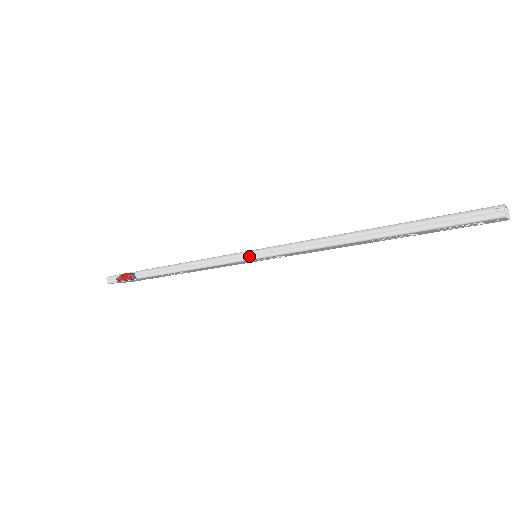
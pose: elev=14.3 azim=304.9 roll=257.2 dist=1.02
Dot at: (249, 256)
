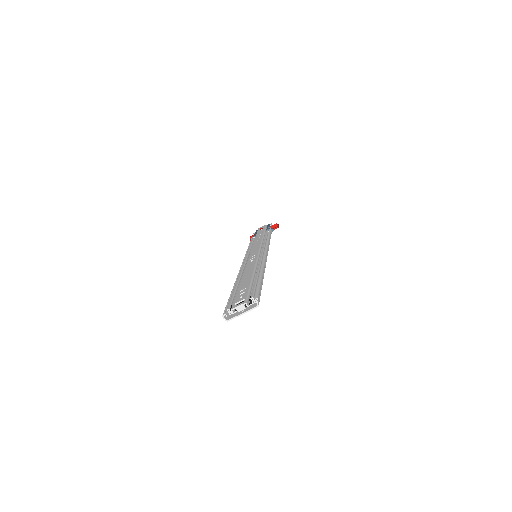
Dot at: occluded
